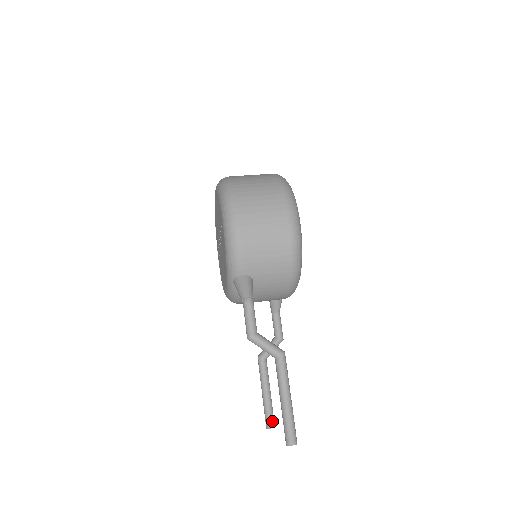
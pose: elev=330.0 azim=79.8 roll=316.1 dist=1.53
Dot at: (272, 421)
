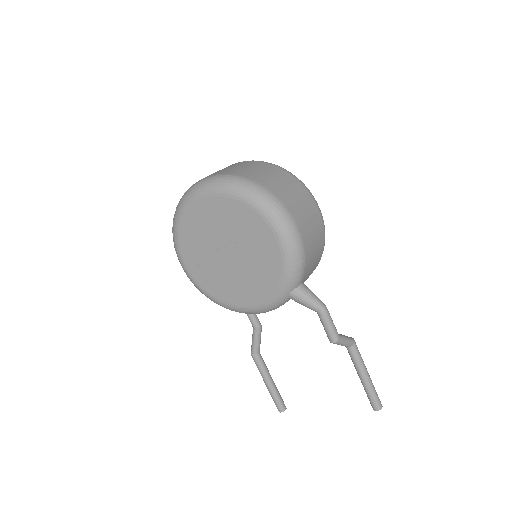
Dot at: occluded
